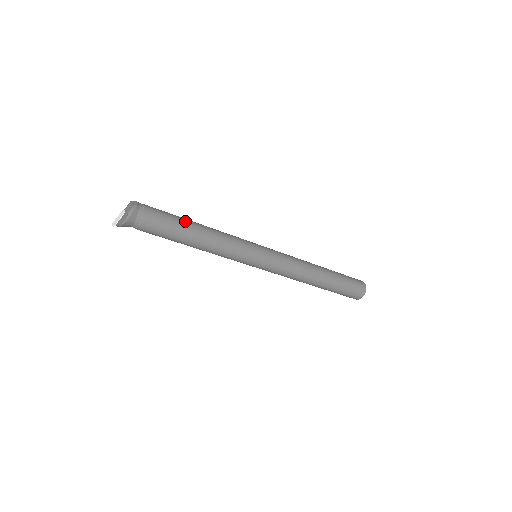
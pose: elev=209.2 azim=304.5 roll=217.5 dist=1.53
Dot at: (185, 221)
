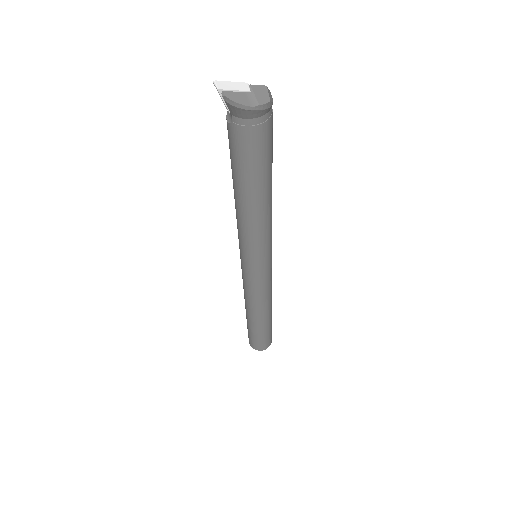
Dot at: occluded
